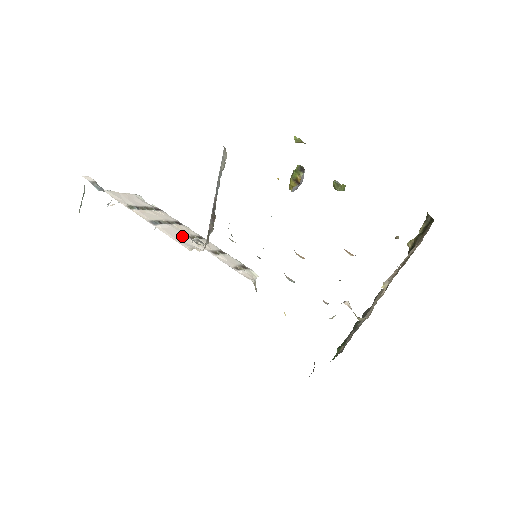
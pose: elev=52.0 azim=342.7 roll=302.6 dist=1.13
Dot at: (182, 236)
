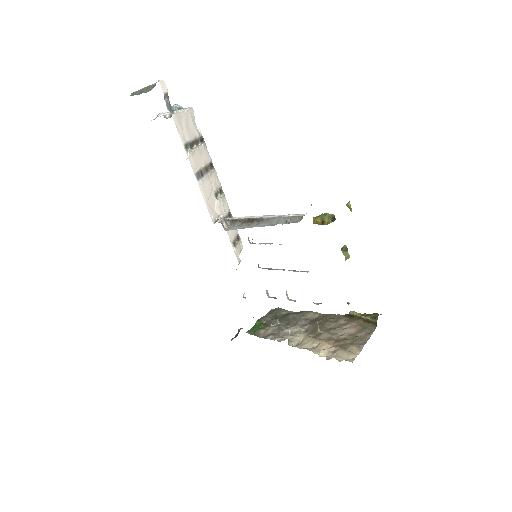
Dot at: (211, 195)
